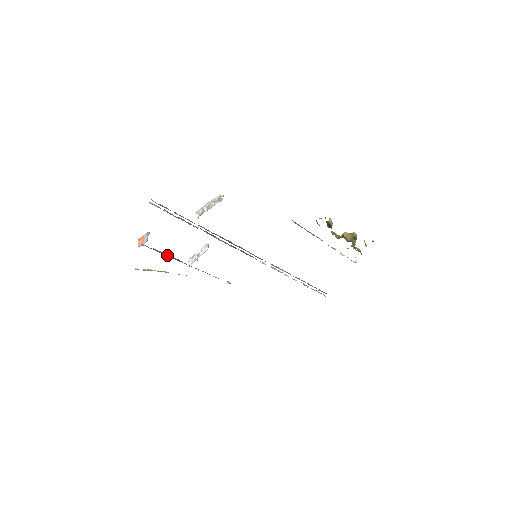
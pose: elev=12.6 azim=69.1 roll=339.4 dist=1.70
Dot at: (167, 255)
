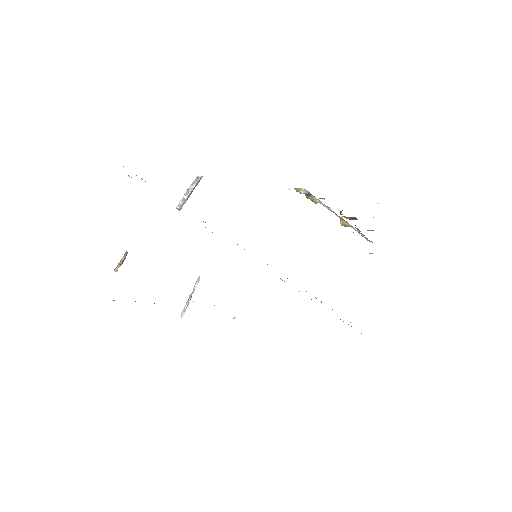
Dot at: occluded
